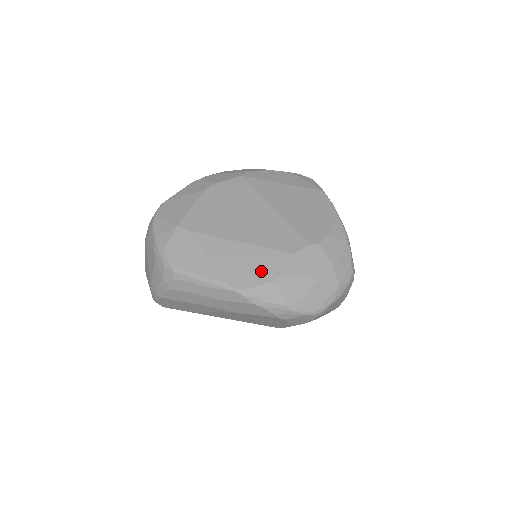
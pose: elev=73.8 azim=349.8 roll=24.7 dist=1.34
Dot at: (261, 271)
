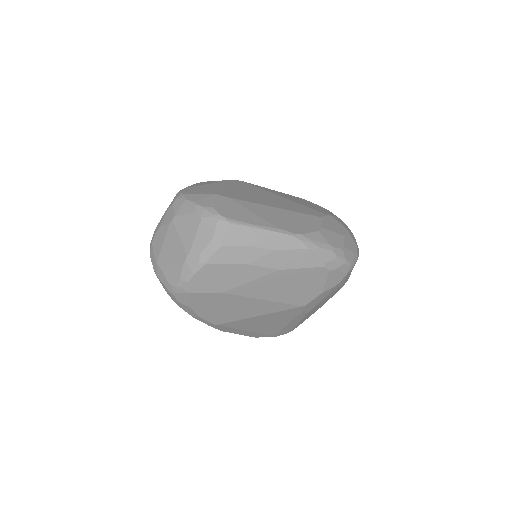
Dot at: (305, 225)
